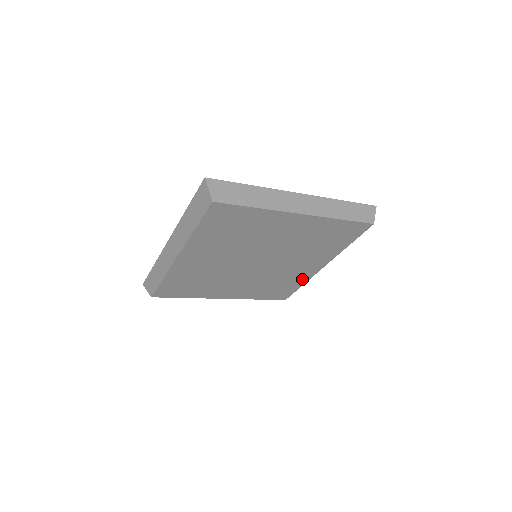
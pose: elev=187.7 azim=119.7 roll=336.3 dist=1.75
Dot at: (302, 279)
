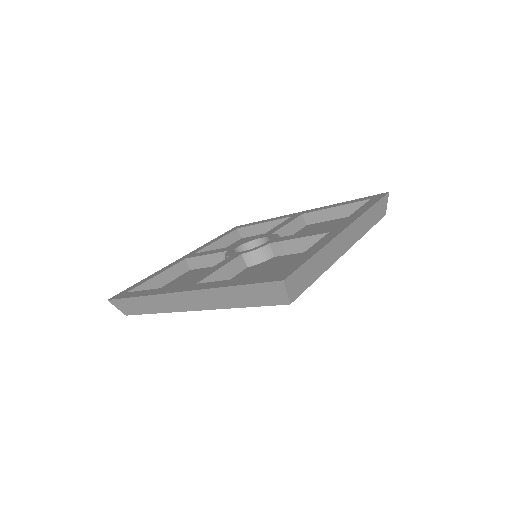
Dot at: occluded
